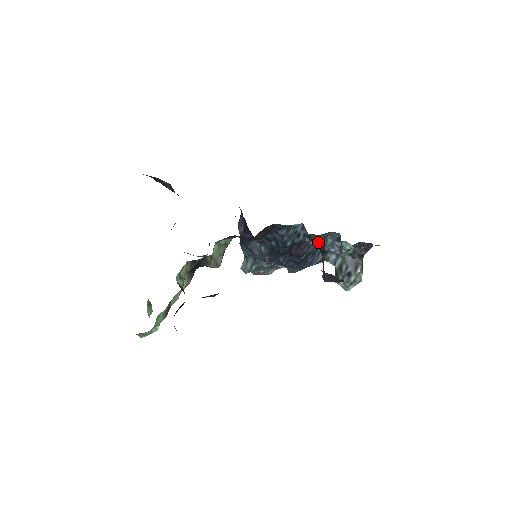
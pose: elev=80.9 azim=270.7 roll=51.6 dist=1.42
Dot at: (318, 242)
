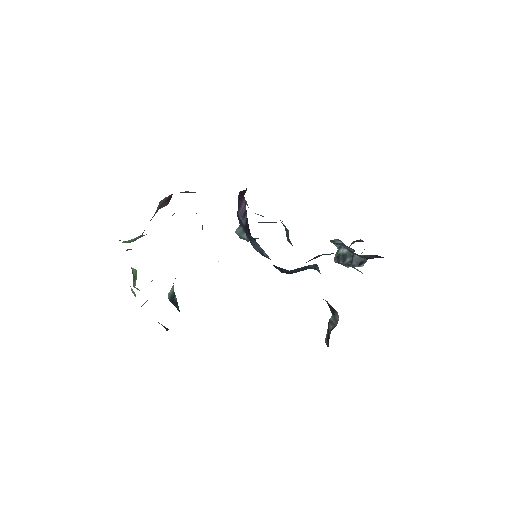
Dot at: (329, 304)
